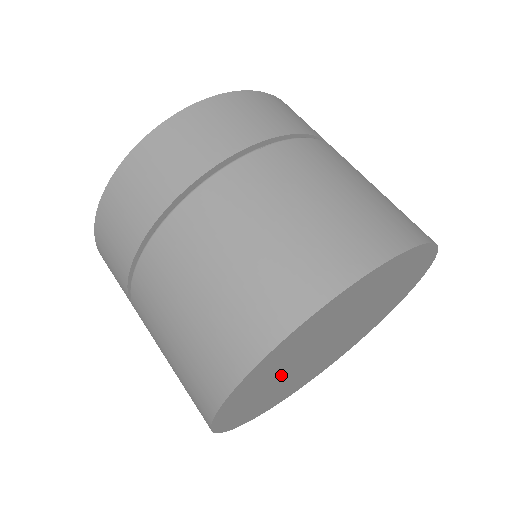
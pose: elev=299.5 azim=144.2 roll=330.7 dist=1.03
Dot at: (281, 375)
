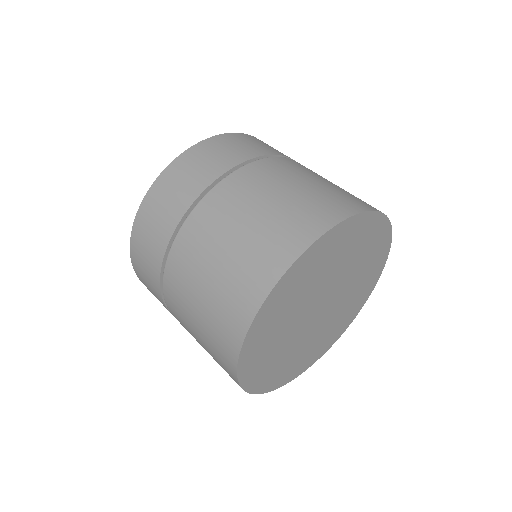
Dot at: (286, 339)
